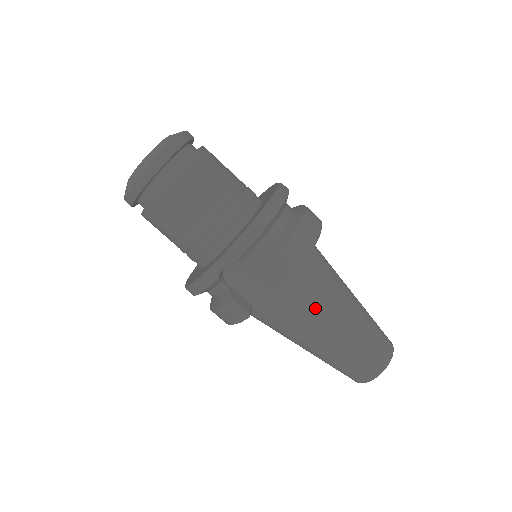
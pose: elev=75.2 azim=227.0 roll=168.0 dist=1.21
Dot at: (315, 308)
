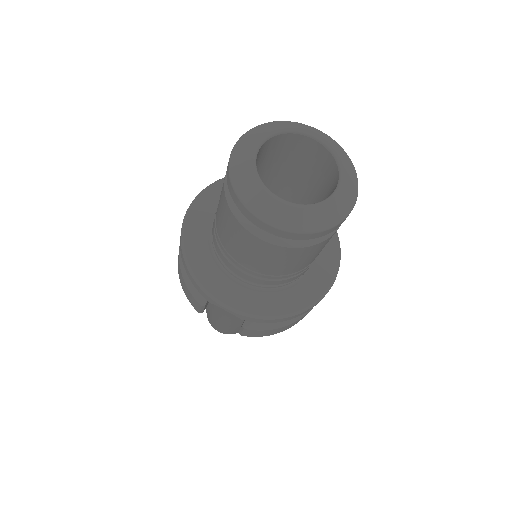
Dot at: (242, 322)
